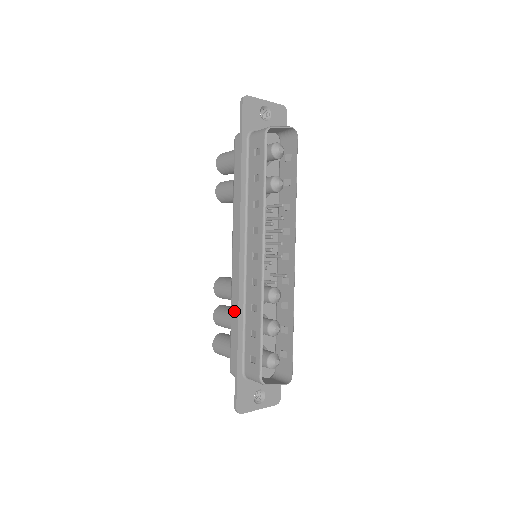
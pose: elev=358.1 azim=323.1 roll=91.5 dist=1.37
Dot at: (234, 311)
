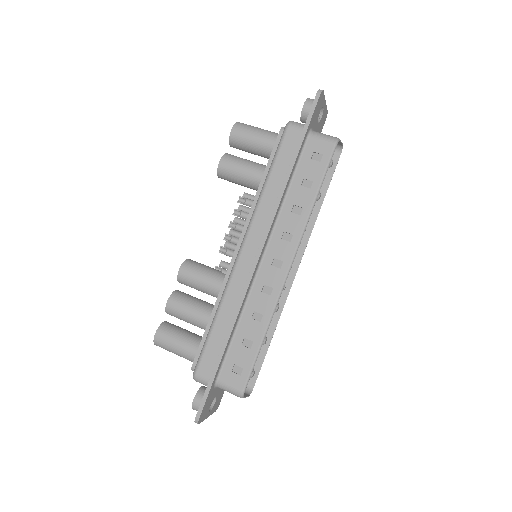
Dot at: (225, 312)
